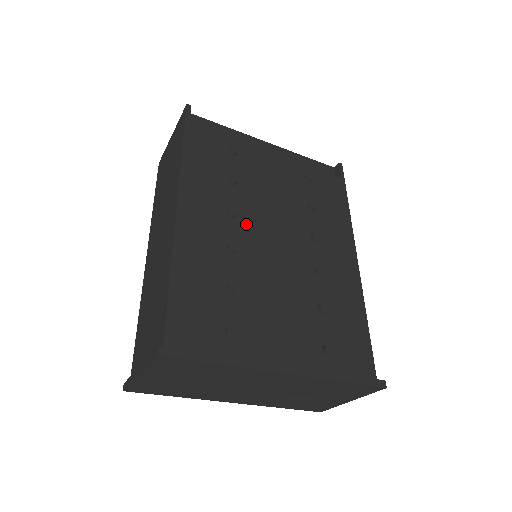
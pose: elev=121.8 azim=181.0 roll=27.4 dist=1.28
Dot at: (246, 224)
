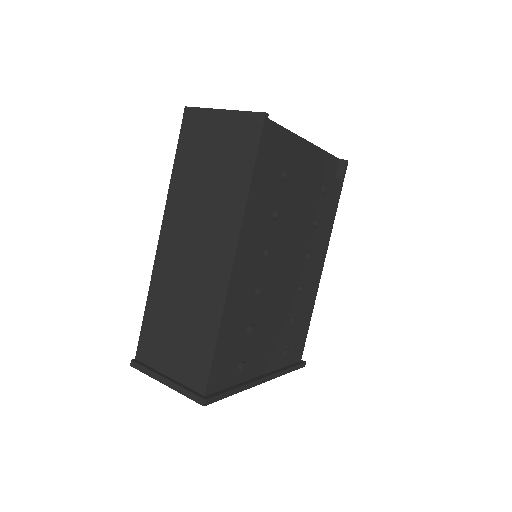
Dot at: (272, 261)
